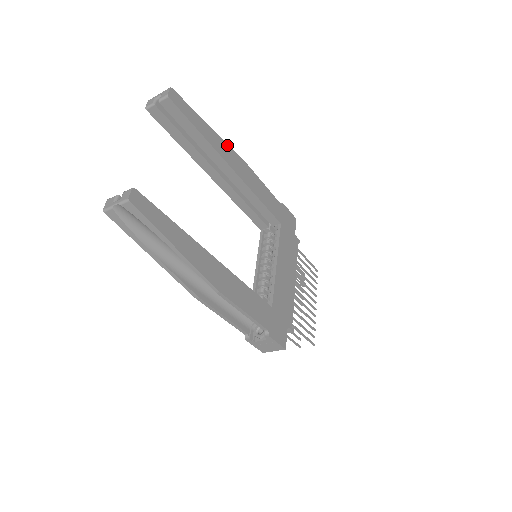
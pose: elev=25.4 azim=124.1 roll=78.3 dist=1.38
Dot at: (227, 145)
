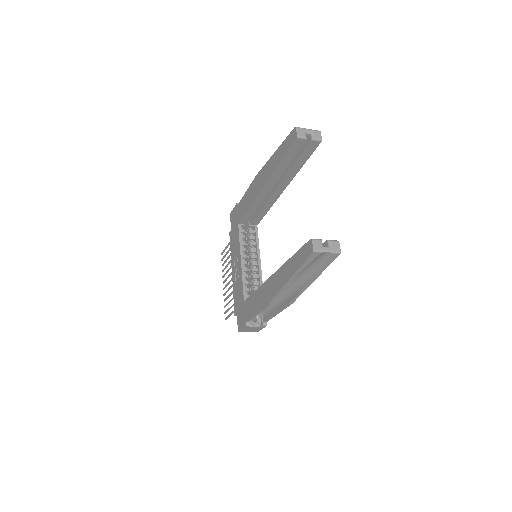
Dot at: occluded
